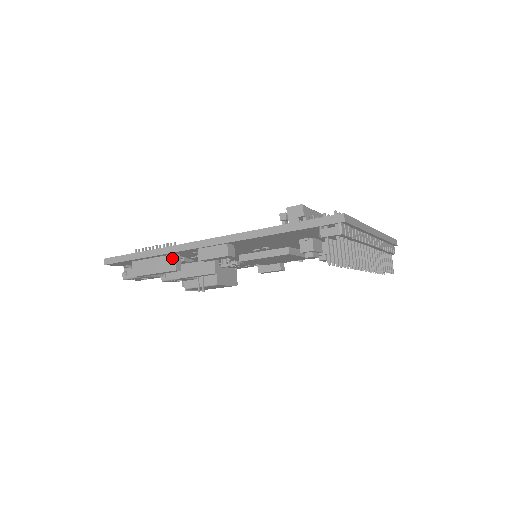
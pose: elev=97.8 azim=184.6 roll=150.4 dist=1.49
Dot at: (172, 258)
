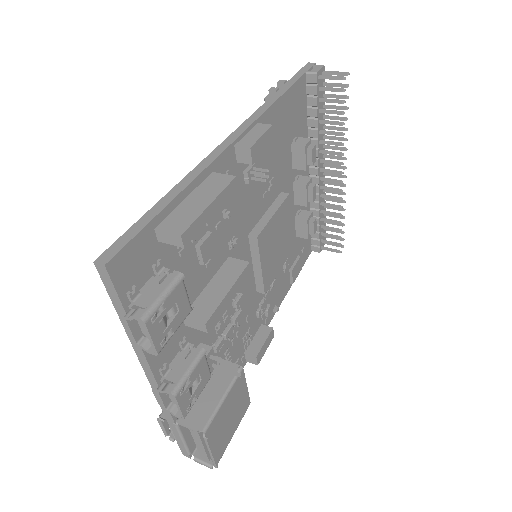
Dot at: (214, 176)
